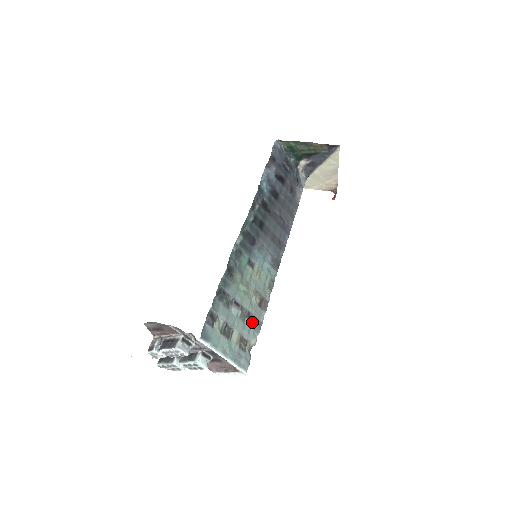
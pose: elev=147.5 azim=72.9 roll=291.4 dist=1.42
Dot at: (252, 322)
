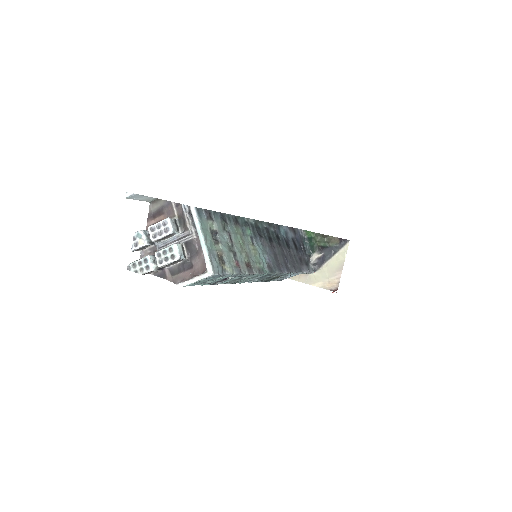
Dot at: (235, 261)
